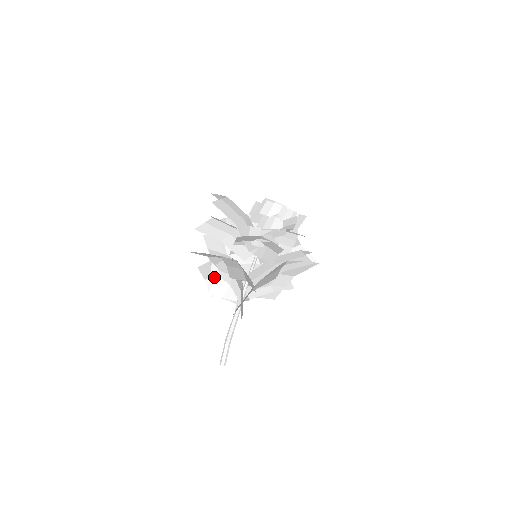
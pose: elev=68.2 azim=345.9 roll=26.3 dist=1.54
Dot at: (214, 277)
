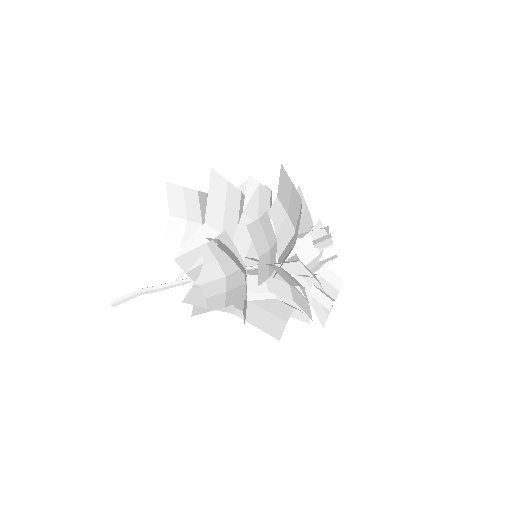
Dot at: (195, 244)
